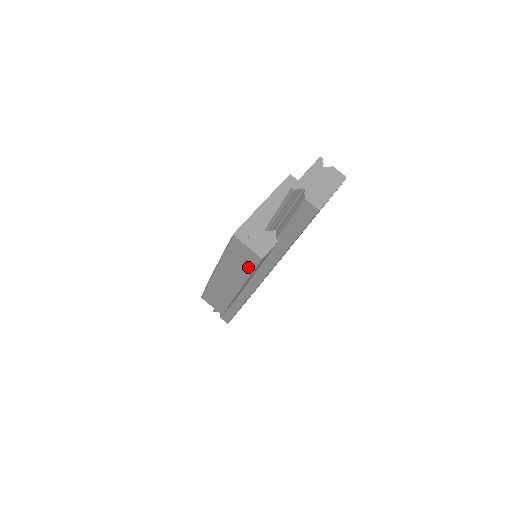
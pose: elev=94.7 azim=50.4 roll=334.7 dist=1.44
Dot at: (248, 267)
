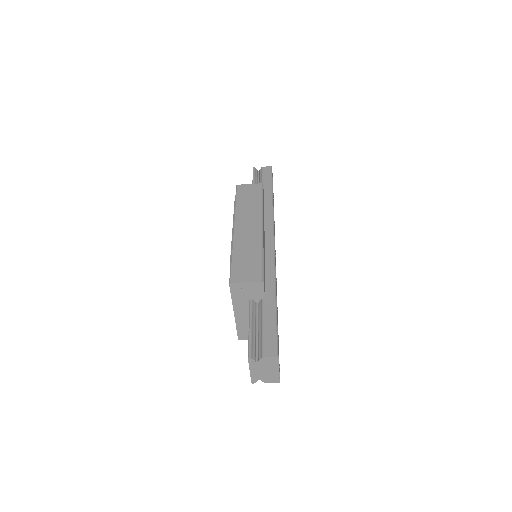
Dot at: occluded
